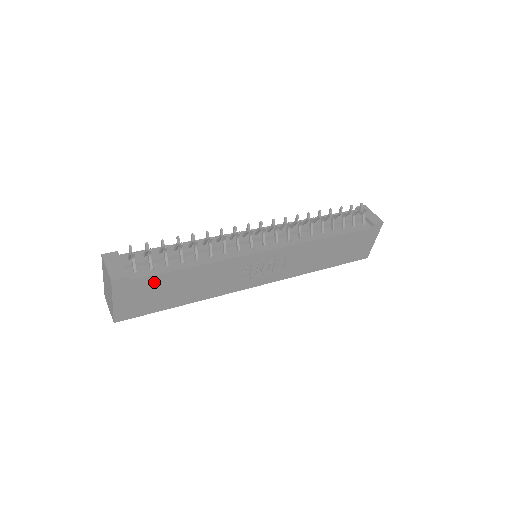
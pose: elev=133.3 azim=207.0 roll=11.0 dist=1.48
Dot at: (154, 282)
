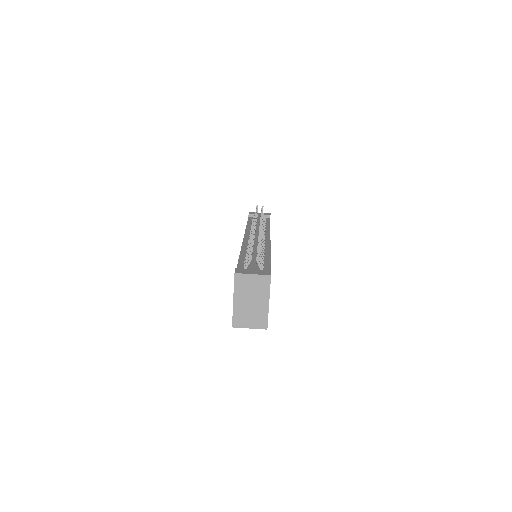
Dot at: occluded
